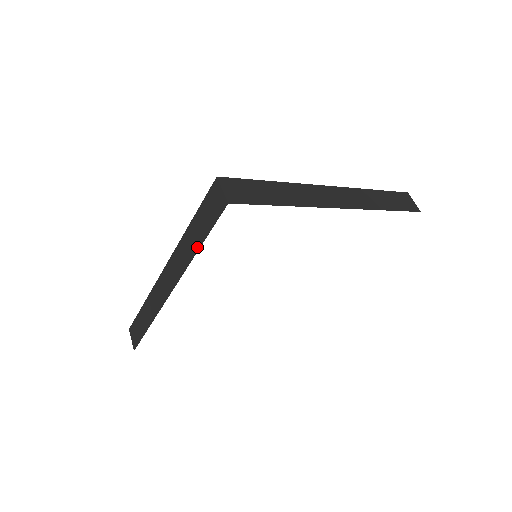
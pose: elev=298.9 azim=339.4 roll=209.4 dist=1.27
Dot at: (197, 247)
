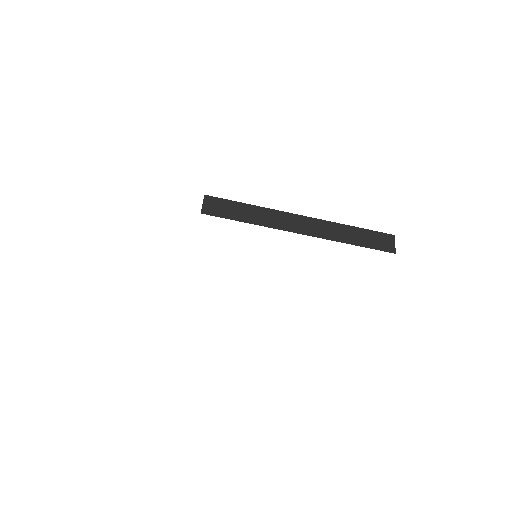
Dot at: occluded
